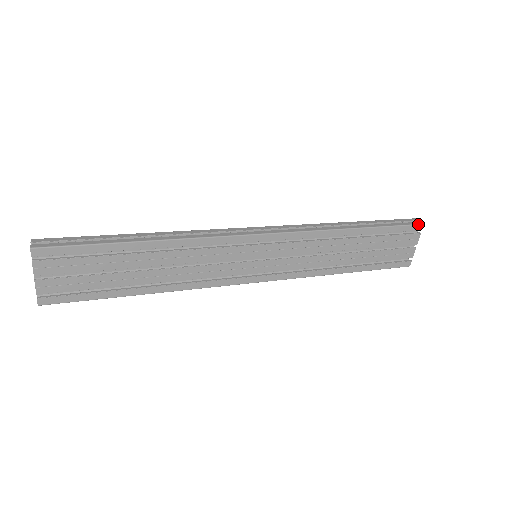
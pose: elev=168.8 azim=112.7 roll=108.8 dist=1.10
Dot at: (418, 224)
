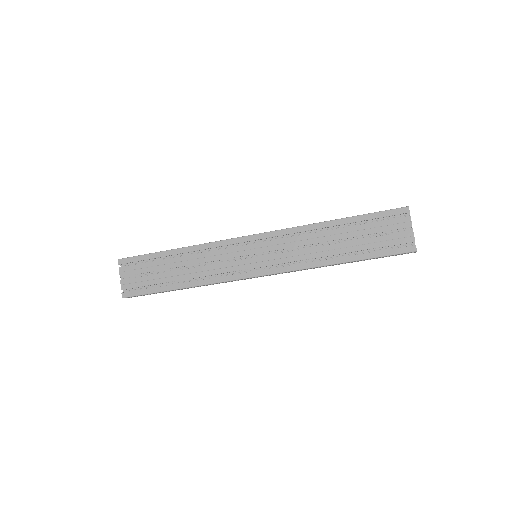
Dot at: (401, 207)
